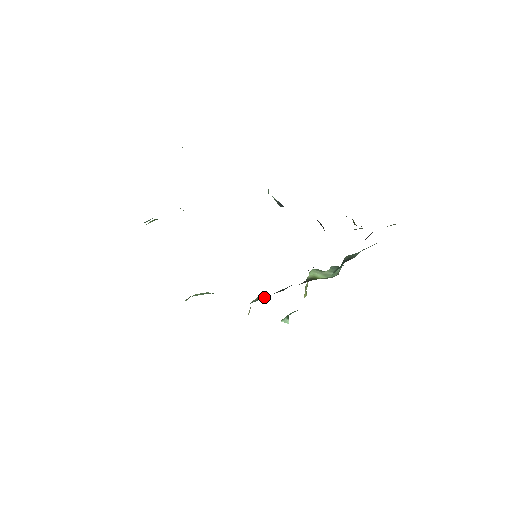
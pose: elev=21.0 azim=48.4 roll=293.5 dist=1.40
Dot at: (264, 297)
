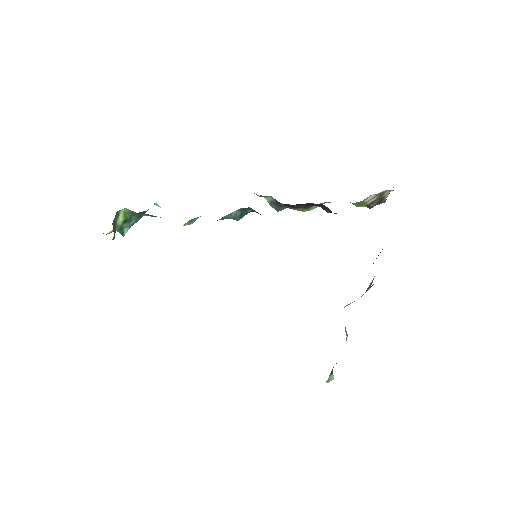
Dot at: occluded
